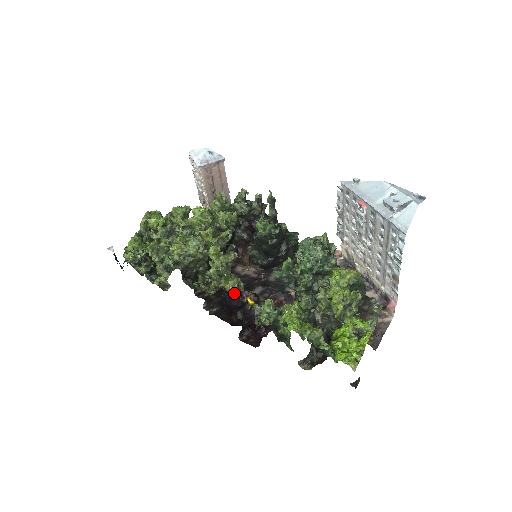
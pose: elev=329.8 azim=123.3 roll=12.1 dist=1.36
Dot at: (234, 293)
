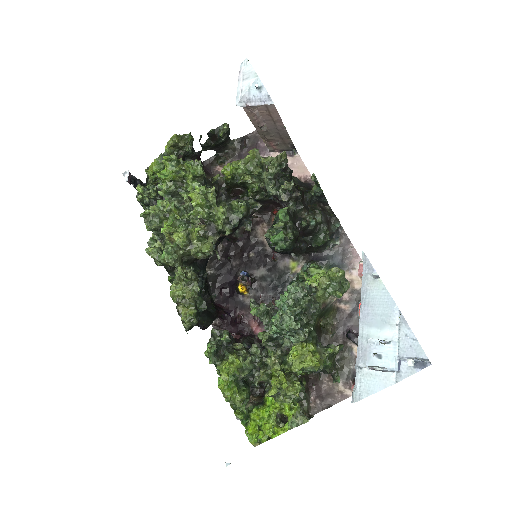
Dot at: occluded
